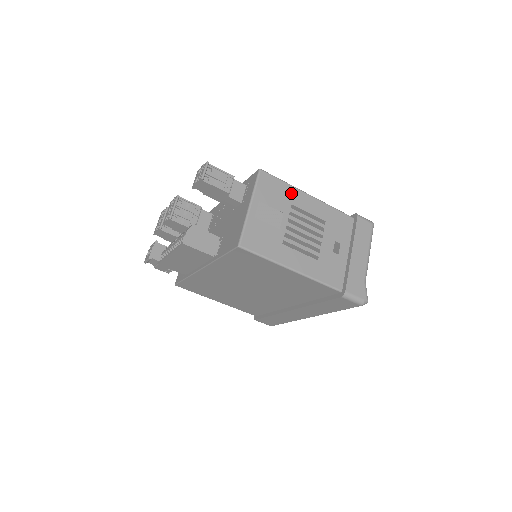
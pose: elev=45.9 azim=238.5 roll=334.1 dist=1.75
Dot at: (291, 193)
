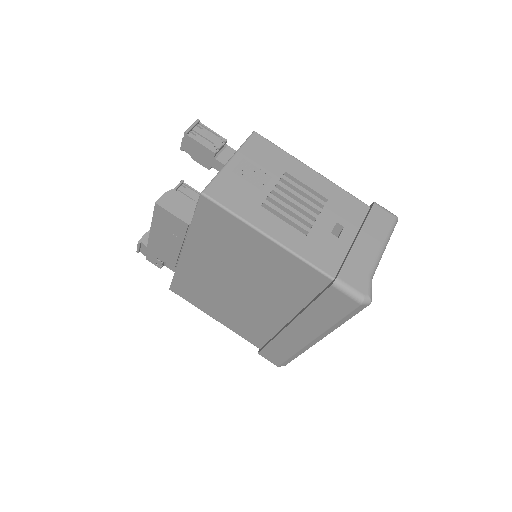
Dot at: (288, 161)
